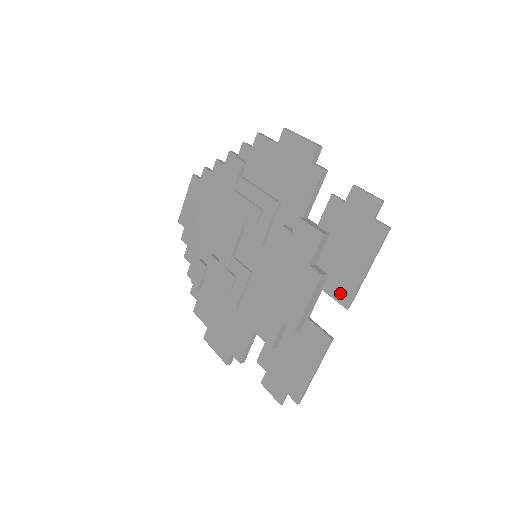
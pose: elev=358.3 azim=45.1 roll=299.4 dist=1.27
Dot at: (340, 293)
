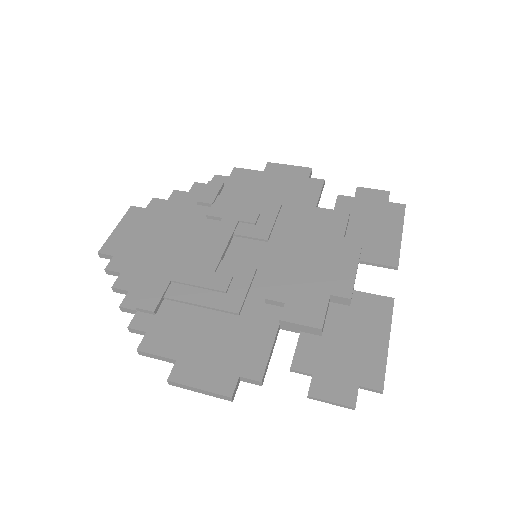
Dot at: (384, 257)
